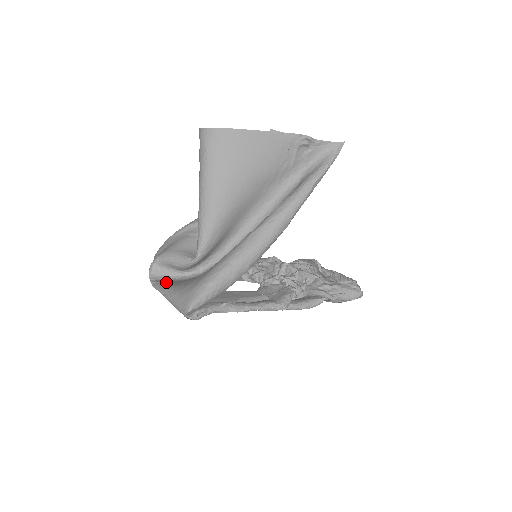
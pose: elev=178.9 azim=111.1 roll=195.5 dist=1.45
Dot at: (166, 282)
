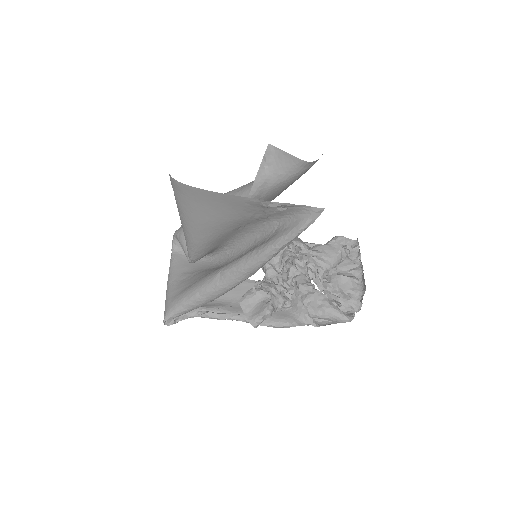
Dot at: (177, 261)
